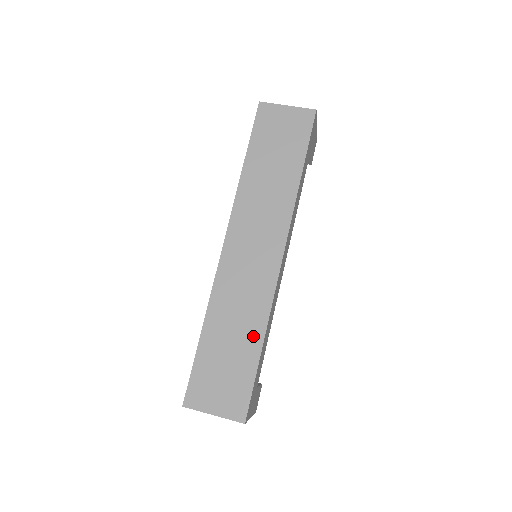
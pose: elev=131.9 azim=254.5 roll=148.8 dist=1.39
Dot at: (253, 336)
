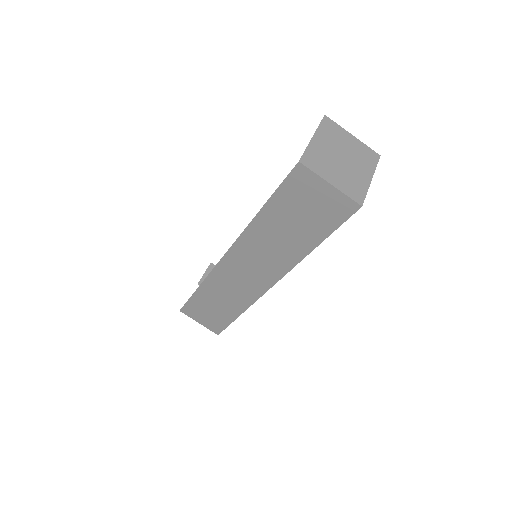
Dot at: (234, 310)
